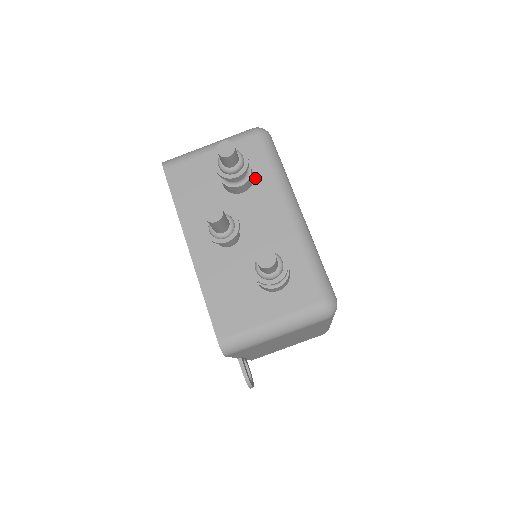
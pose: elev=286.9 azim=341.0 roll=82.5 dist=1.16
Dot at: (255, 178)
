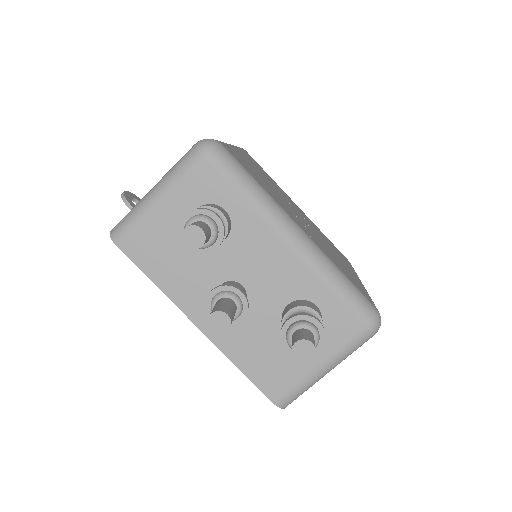
Dot at: (231, 216)
